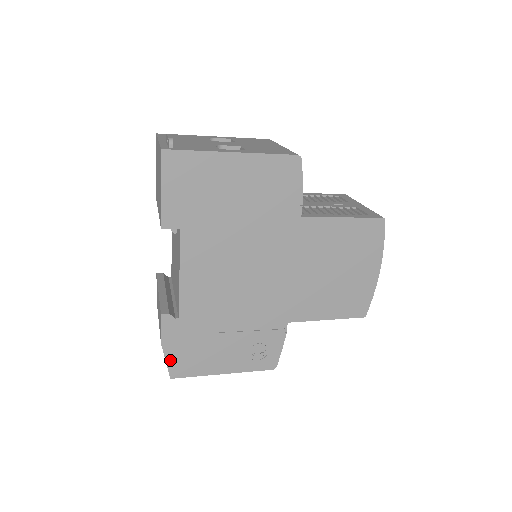
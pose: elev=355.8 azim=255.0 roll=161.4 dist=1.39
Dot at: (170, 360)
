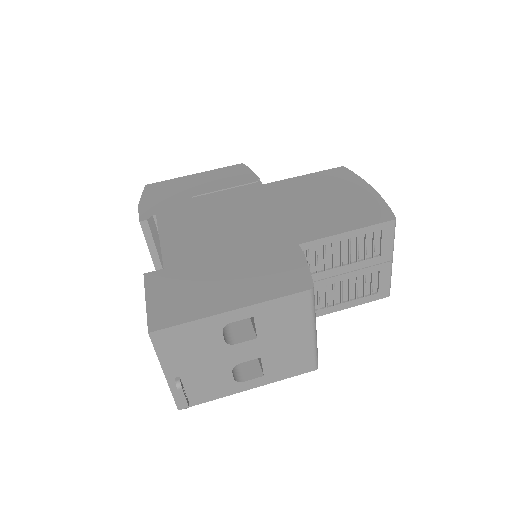
Dot at: occluded
